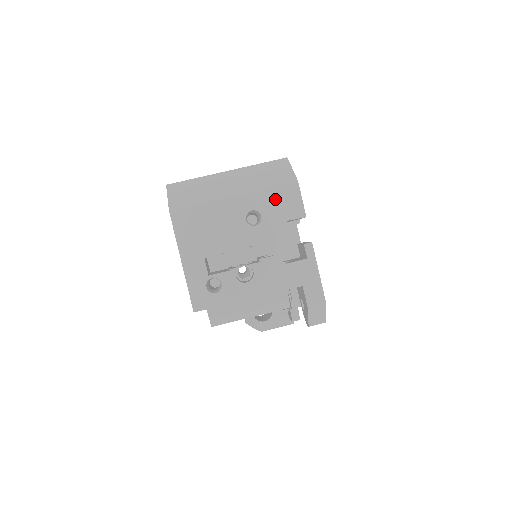
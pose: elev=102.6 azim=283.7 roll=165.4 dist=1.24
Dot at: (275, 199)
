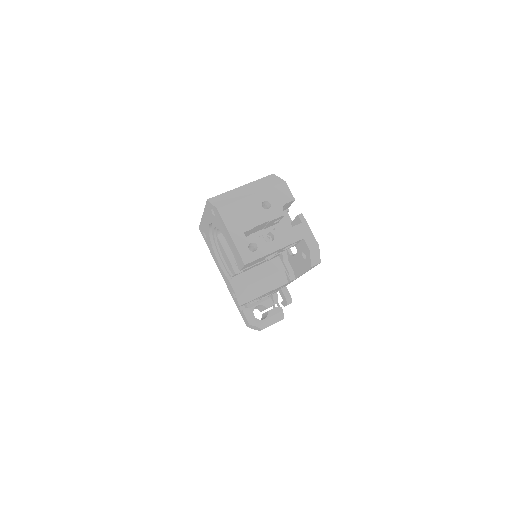
Dot at: (275, 193)
